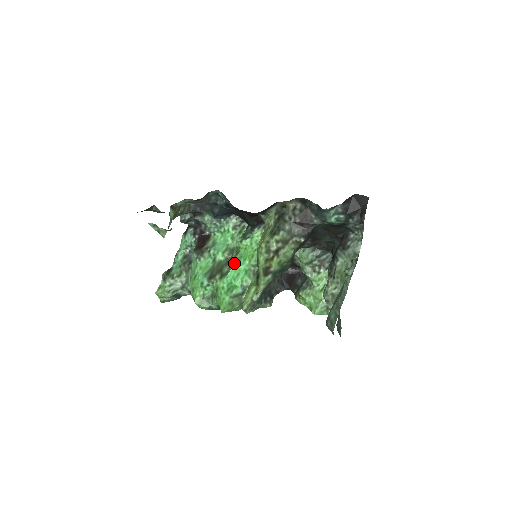
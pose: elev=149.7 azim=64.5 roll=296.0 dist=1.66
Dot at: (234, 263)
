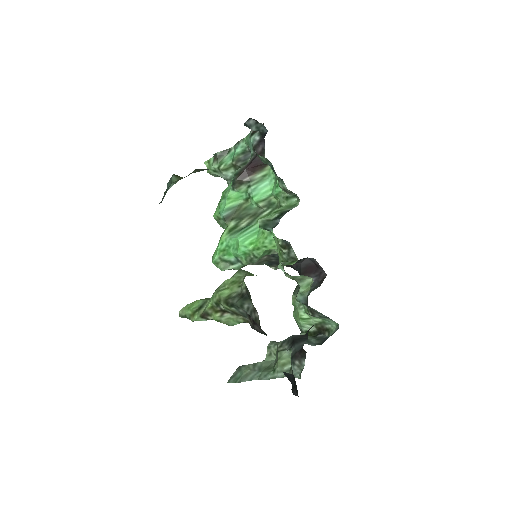
Dot at: (245, 233)
